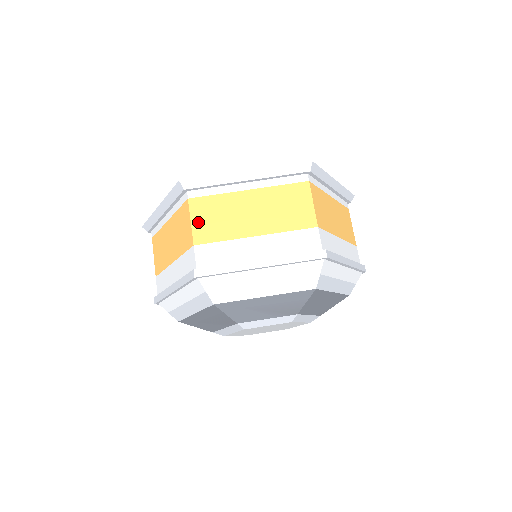
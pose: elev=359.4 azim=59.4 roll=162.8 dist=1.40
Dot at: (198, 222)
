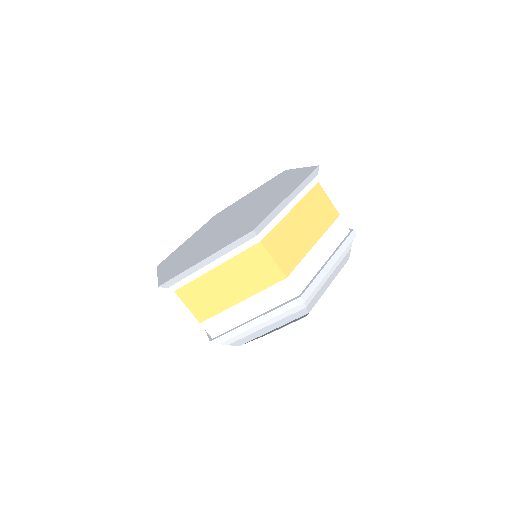
Dot at: (278, 257)
